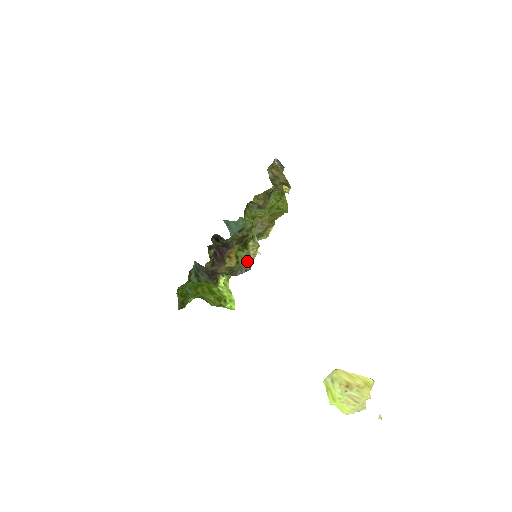
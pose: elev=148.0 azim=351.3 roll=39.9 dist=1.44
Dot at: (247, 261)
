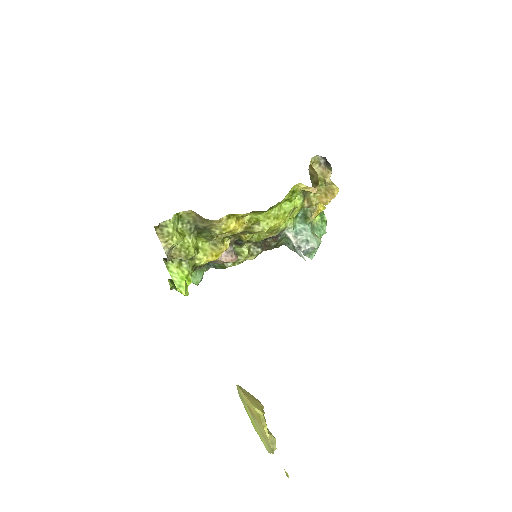
Dot at: (171, 249)
